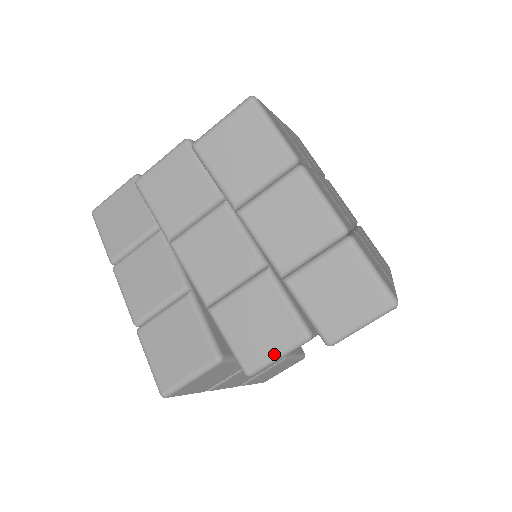
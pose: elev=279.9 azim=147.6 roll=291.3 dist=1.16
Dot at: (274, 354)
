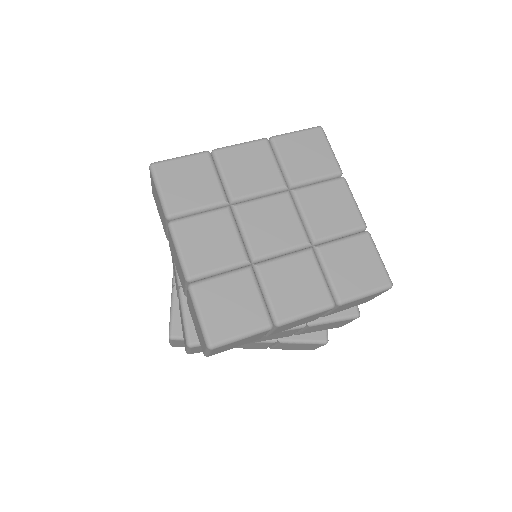
Dot at: occluded
